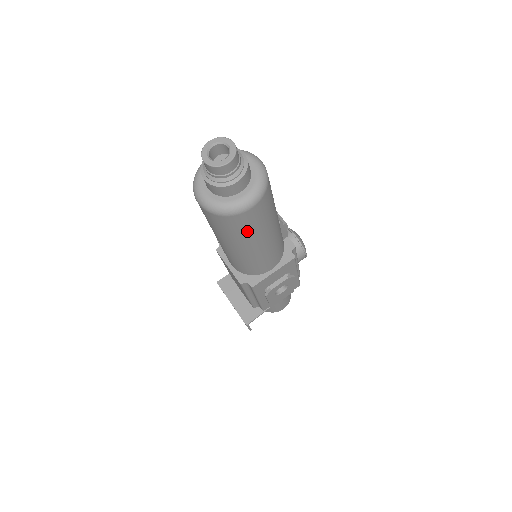
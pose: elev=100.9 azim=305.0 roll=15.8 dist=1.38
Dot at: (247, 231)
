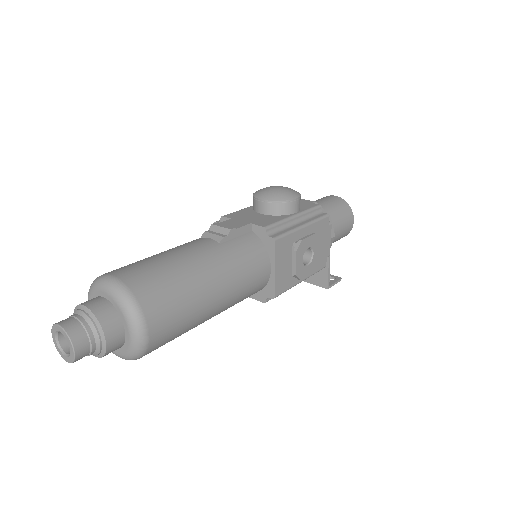
Dot at: (183, 325)
